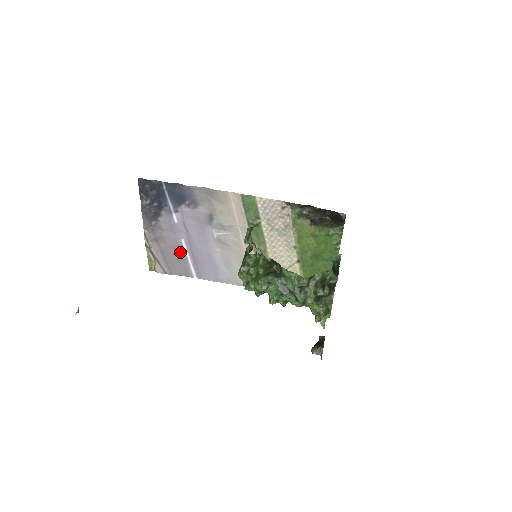
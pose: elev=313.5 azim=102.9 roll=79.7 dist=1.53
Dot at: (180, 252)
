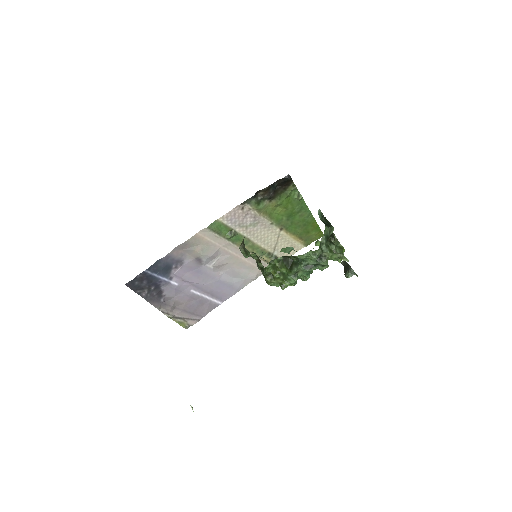
Dot at: (197, 299)
